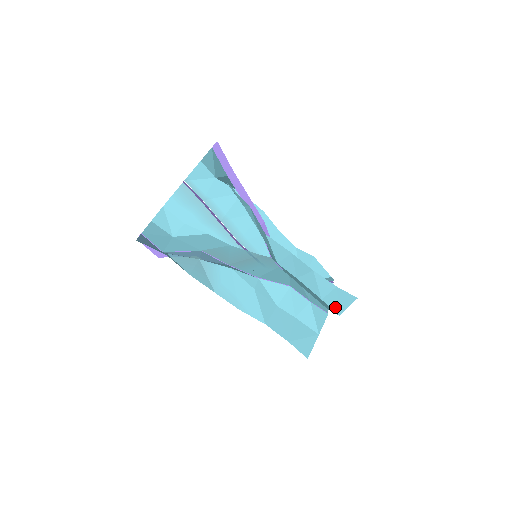
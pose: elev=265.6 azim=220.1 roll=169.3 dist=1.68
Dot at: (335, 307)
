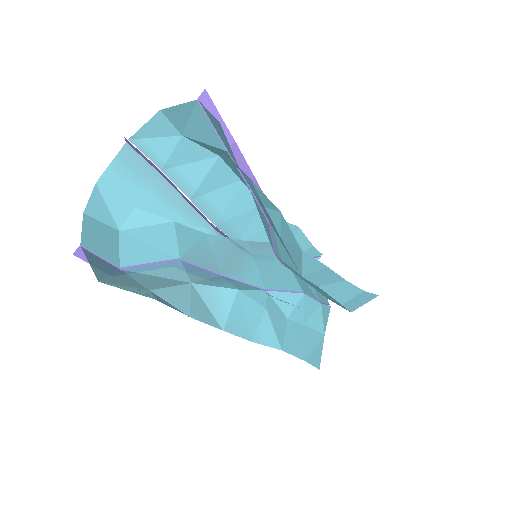
Dot at: (351, 307)
